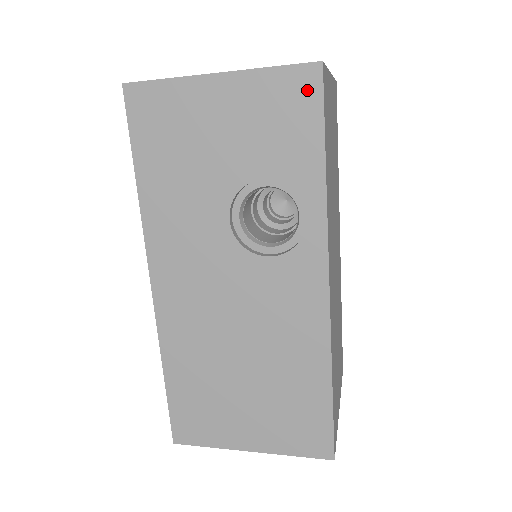
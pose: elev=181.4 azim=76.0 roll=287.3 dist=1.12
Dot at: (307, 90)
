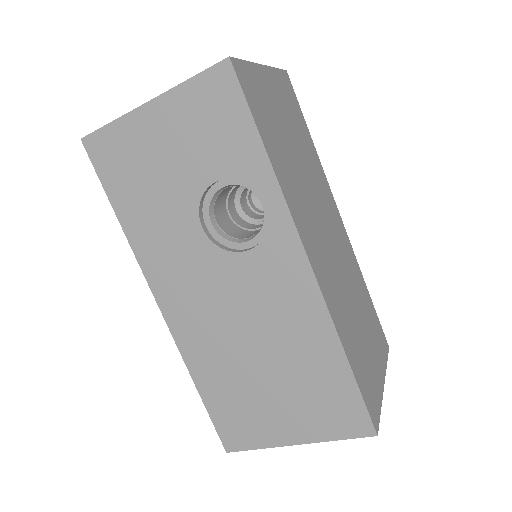
Dot at: (225, 87)
